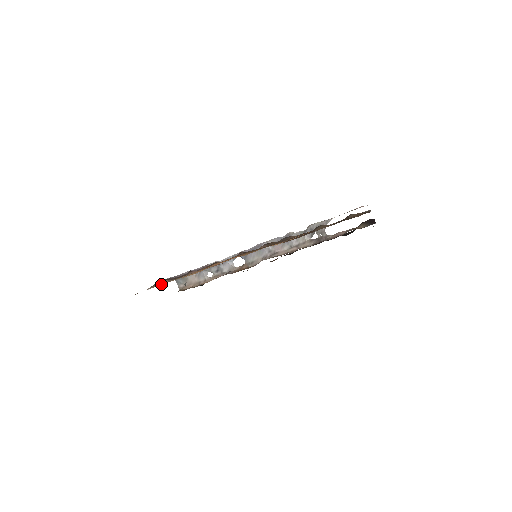
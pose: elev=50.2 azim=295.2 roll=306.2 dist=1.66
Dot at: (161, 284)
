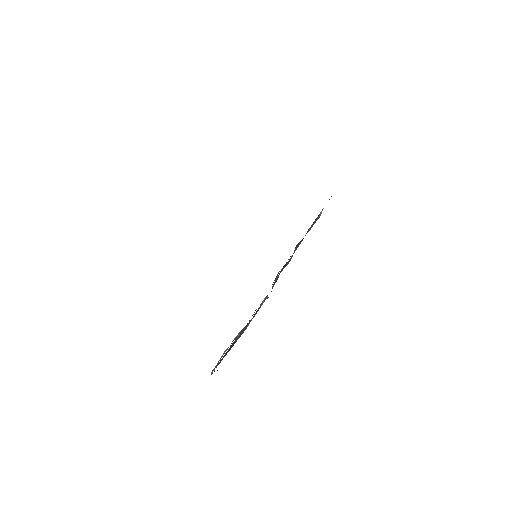
Dot at: occluded
